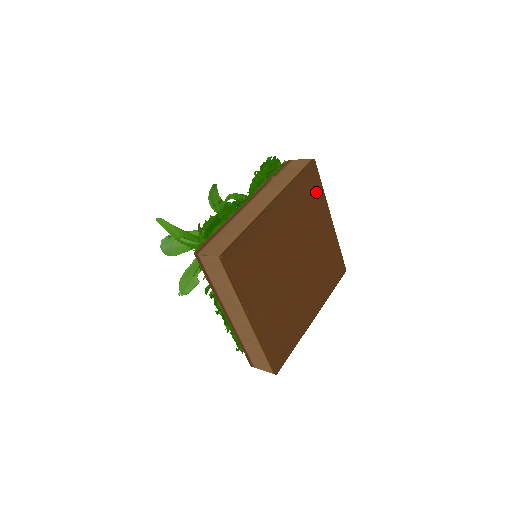
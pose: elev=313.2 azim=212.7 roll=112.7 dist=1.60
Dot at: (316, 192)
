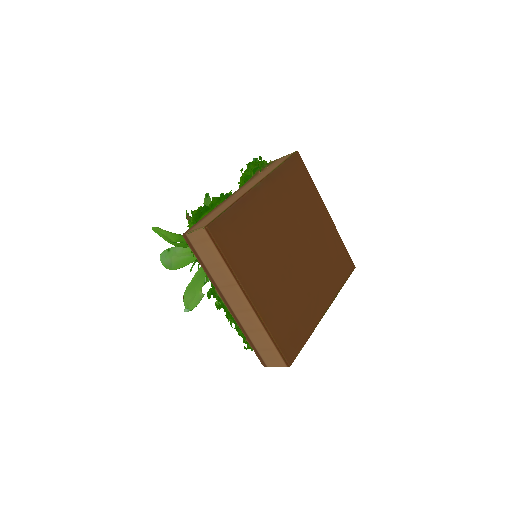
Dot at: (305, 182)
